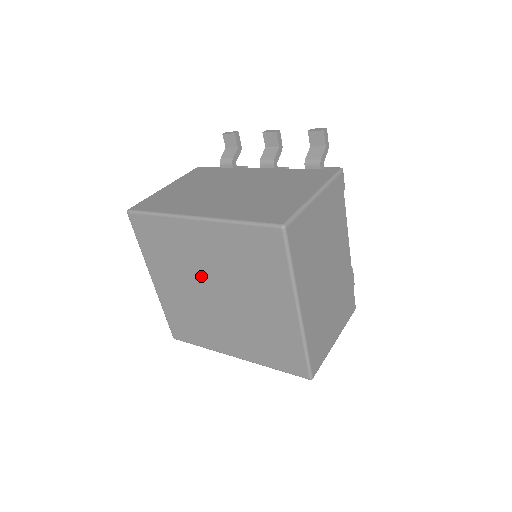
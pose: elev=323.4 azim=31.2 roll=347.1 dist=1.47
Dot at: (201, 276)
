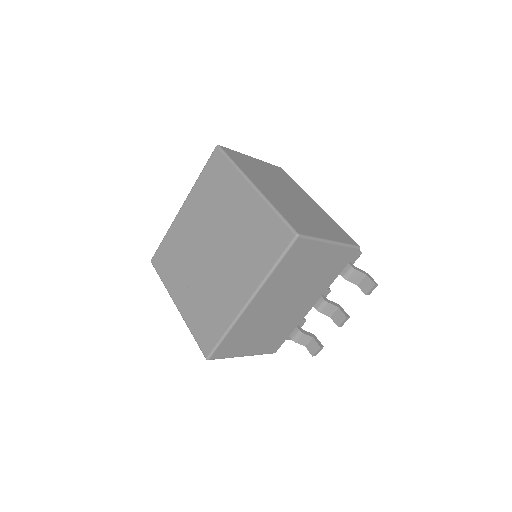
Dot at: (198, 248)
